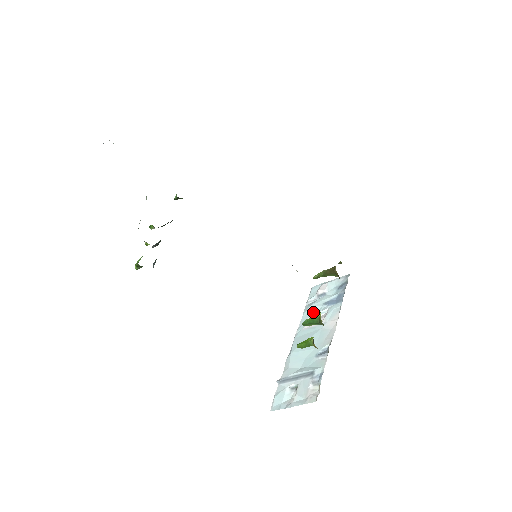
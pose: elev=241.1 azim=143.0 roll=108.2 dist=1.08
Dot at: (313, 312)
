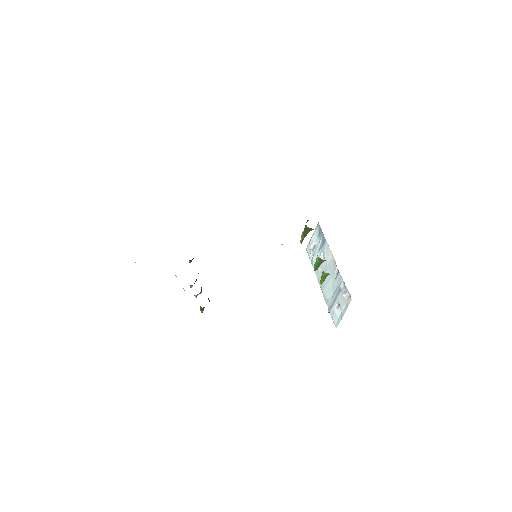
Dot at: occluded
